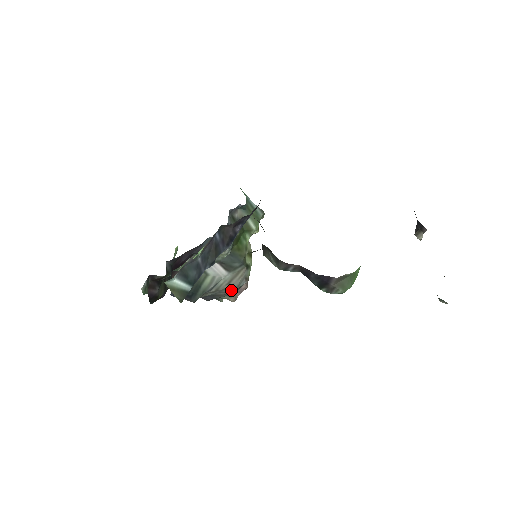
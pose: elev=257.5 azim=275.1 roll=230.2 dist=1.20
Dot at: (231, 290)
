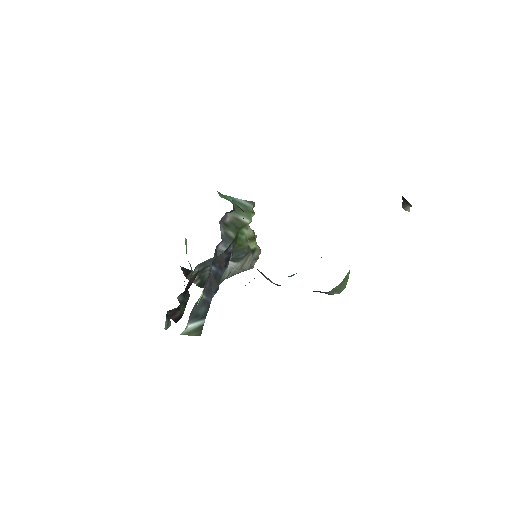
Dot at: (245, 270)
